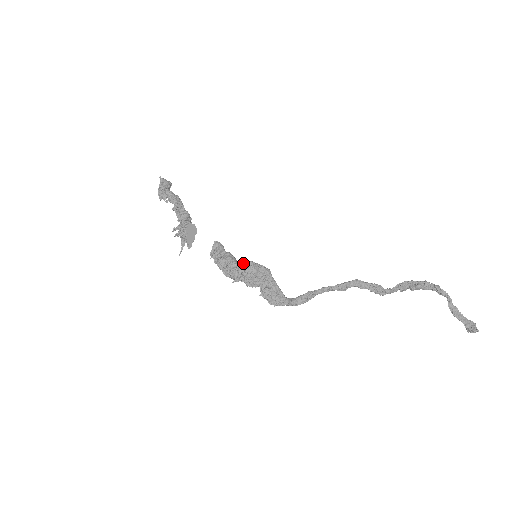
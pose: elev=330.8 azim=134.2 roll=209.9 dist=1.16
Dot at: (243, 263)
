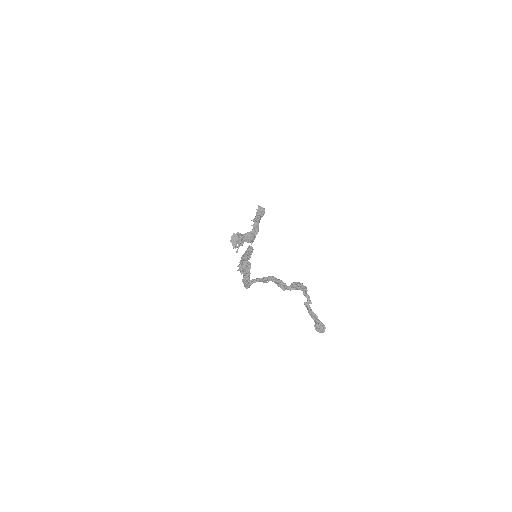
Dot at: occluded
